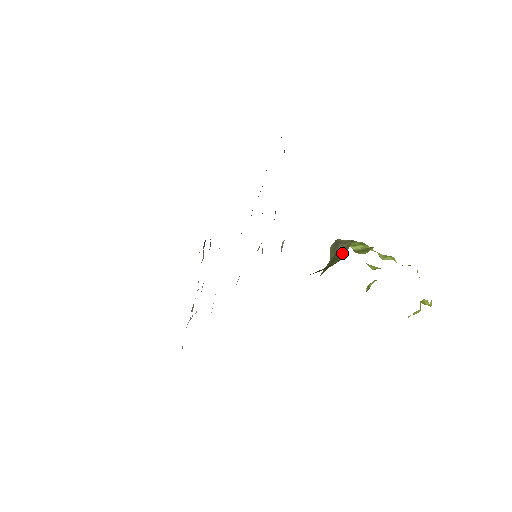
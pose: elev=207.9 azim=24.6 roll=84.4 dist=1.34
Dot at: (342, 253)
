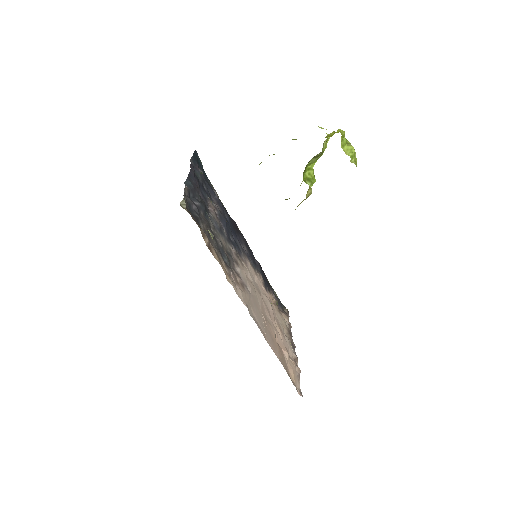
Dot at: occluded
